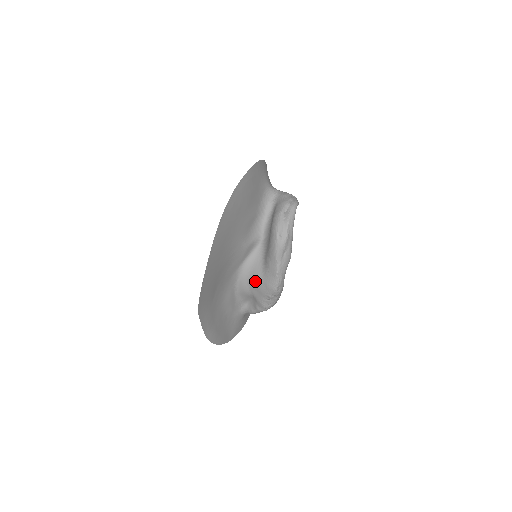
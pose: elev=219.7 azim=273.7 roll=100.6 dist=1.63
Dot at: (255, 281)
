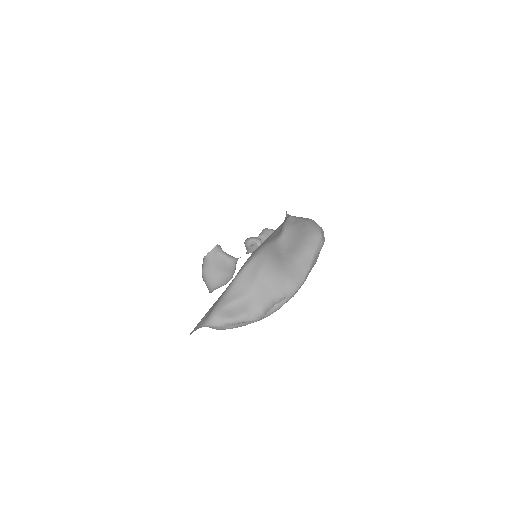
Dot at: (272, 271)
